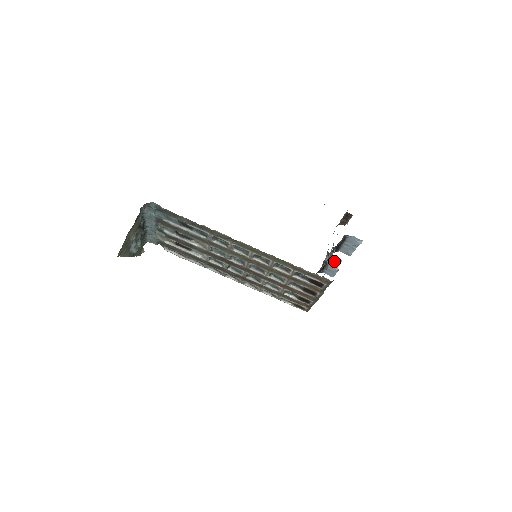
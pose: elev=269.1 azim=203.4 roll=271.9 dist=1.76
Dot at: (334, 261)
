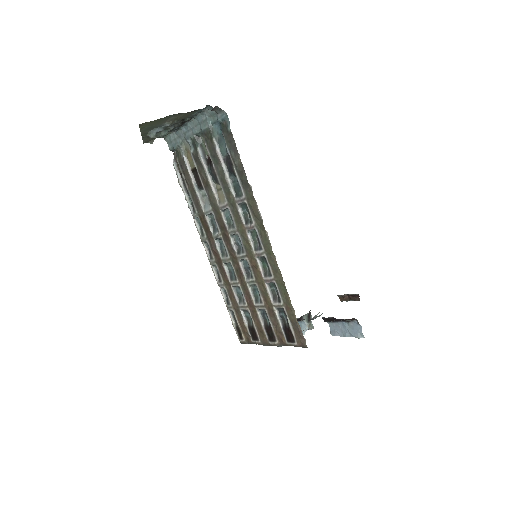
Dot at: (308, 323)
